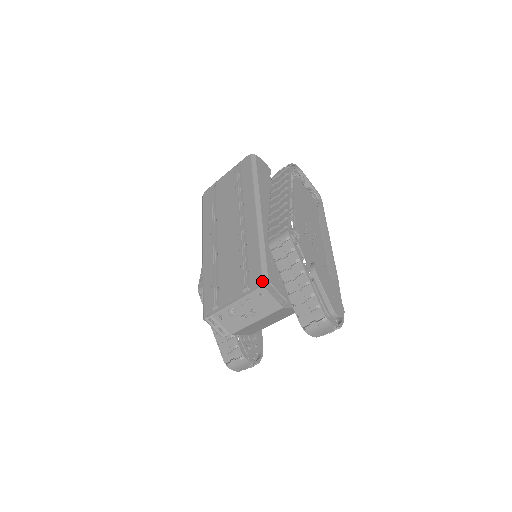
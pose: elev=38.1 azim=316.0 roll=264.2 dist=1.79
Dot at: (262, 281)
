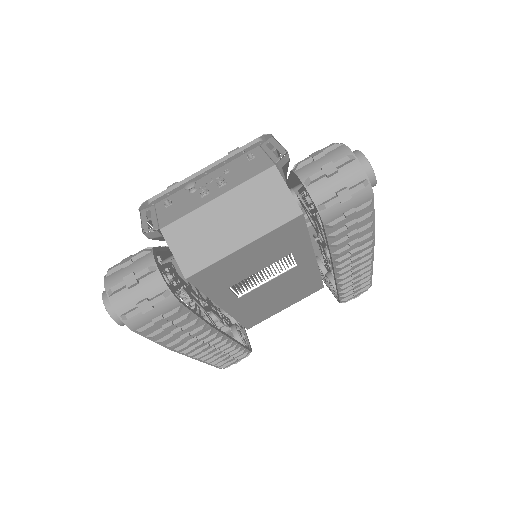
Dot at: (263, 136)
